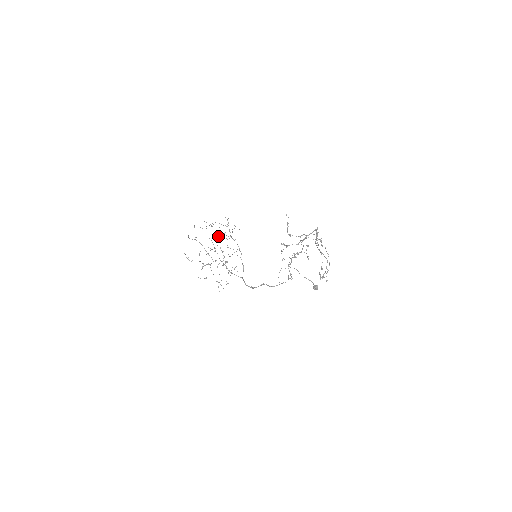
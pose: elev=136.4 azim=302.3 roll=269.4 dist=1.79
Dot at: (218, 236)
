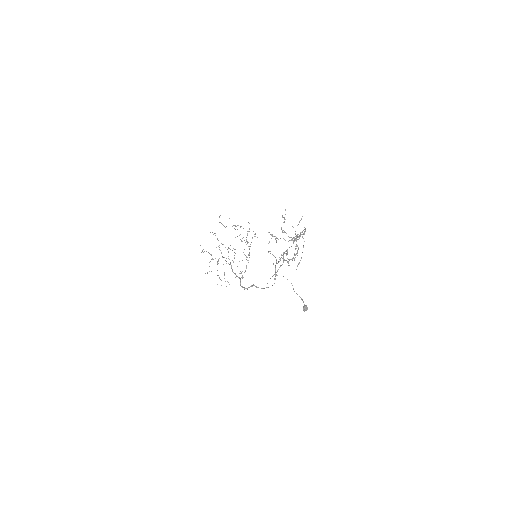
Dot at: occluded
